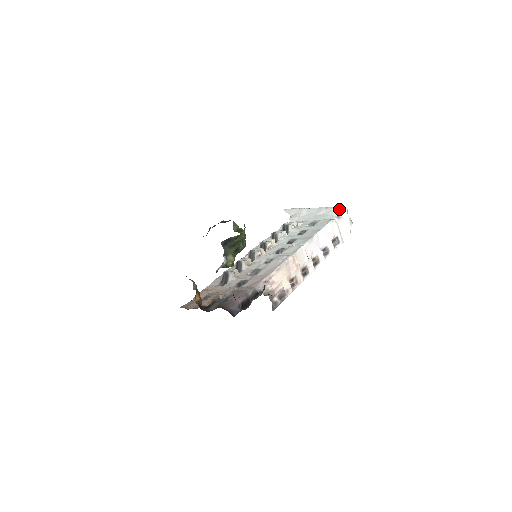
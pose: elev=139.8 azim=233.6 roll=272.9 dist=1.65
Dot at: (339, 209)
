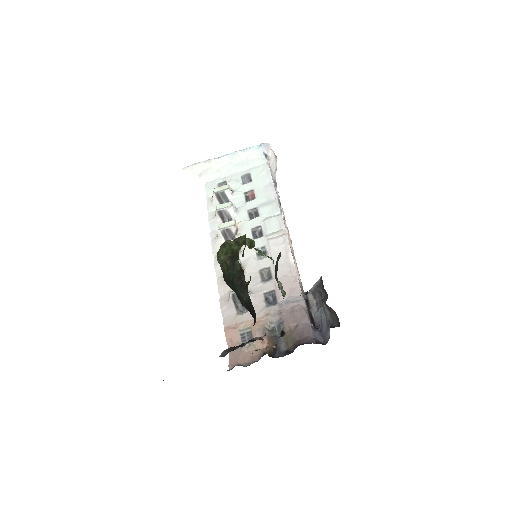
Dot at: (262, 148)
